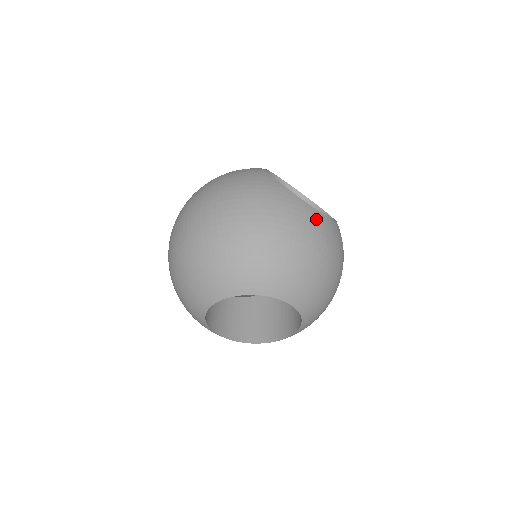
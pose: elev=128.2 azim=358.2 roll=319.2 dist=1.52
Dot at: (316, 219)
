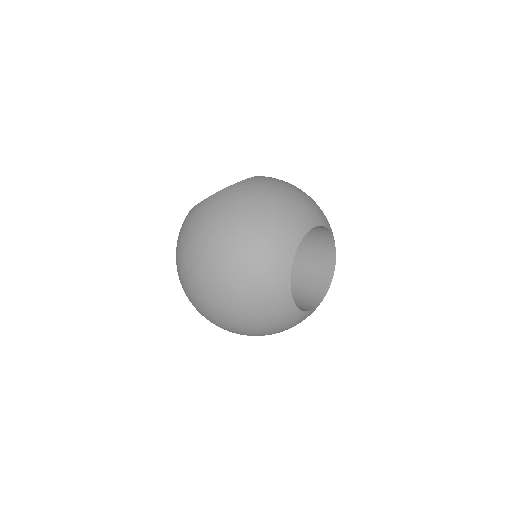
Dot at: (256, 180)
